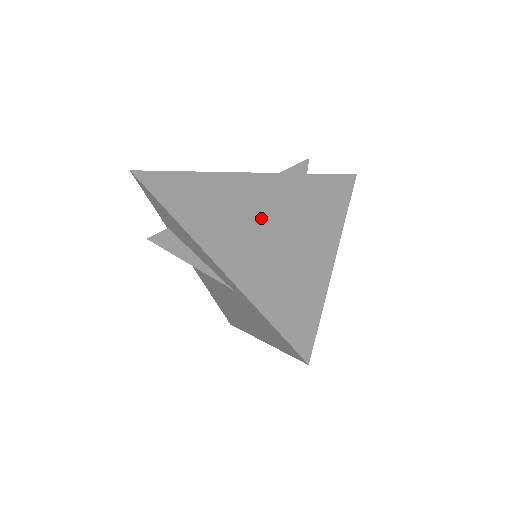
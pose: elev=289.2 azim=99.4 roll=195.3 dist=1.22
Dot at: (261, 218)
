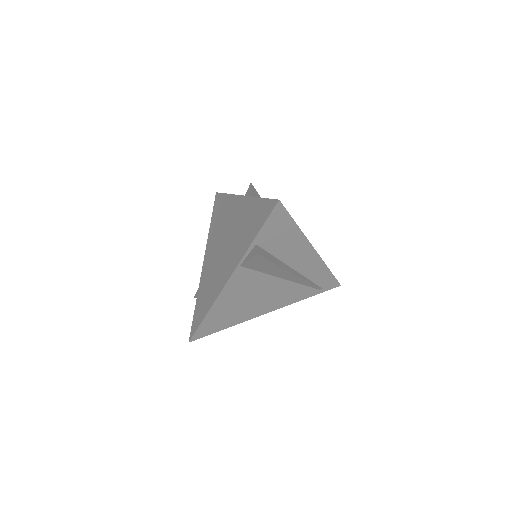
Dot at: (266, 284)
